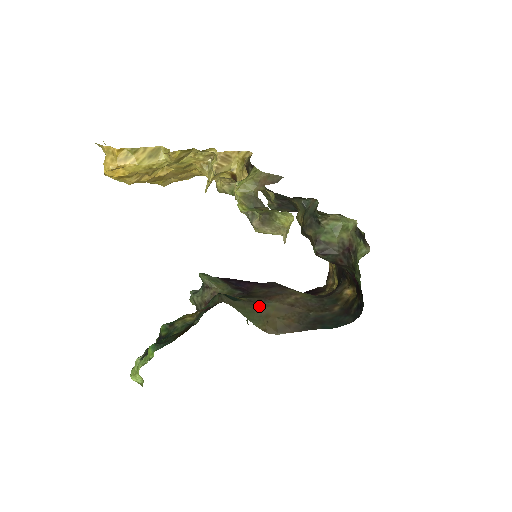
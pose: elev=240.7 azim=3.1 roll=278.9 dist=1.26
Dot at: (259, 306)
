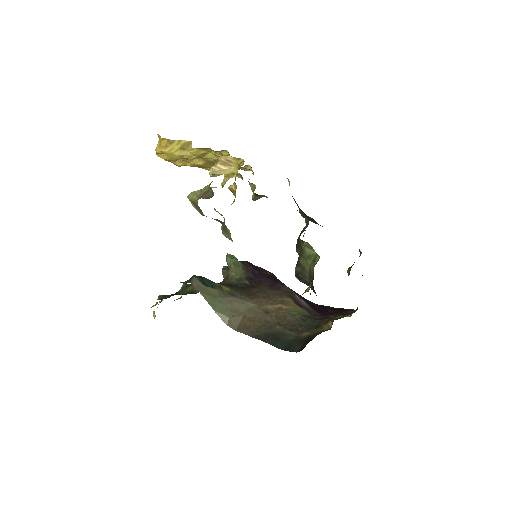
Dot at: (234, 300)
